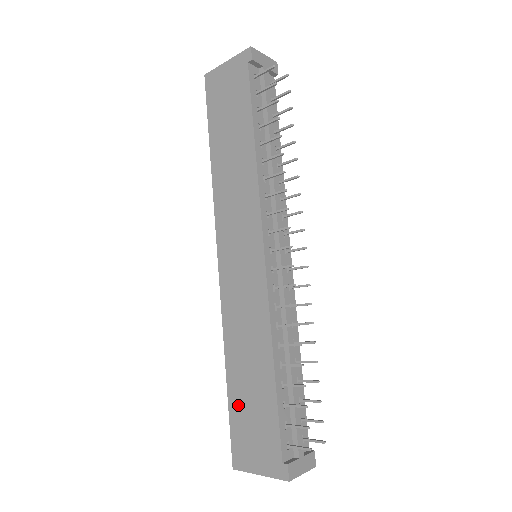
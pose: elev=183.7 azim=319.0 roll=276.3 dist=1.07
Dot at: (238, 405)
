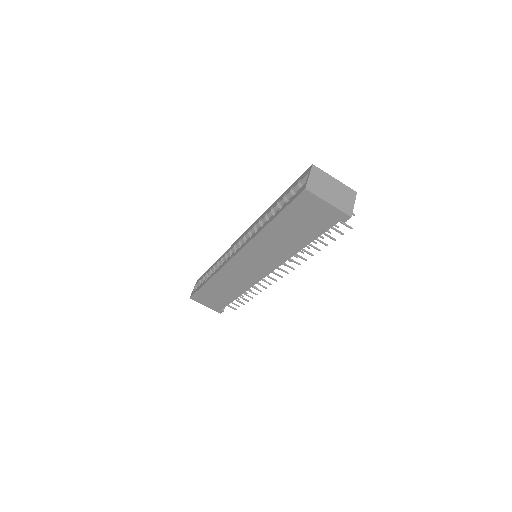
Dot at: (207, 291)
